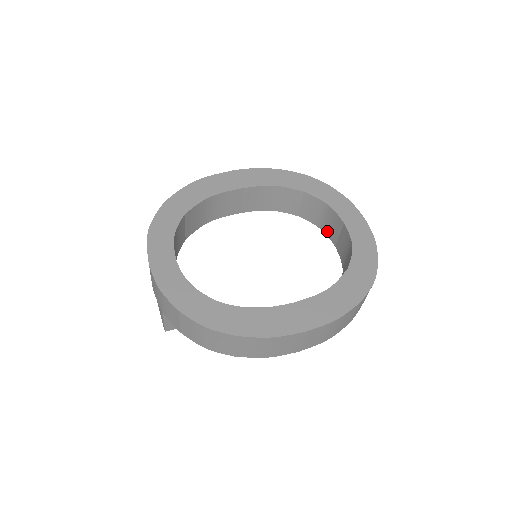
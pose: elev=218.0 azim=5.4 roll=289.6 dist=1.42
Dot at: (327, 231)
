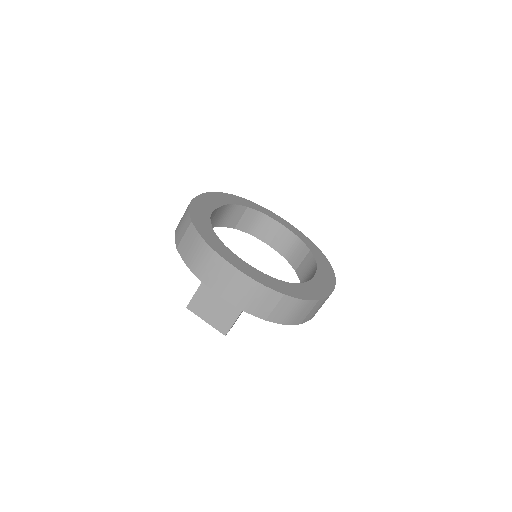
Dot at: (260, 235)
